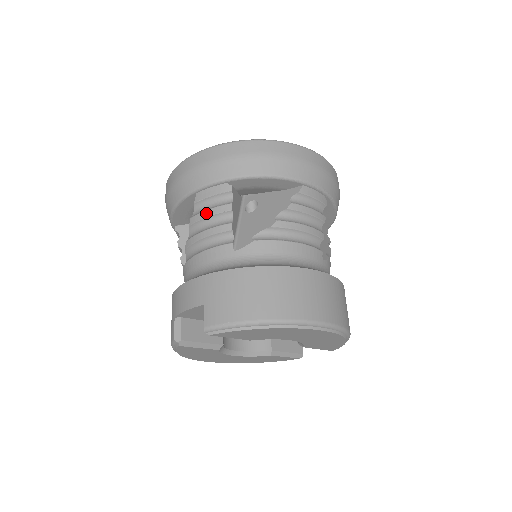
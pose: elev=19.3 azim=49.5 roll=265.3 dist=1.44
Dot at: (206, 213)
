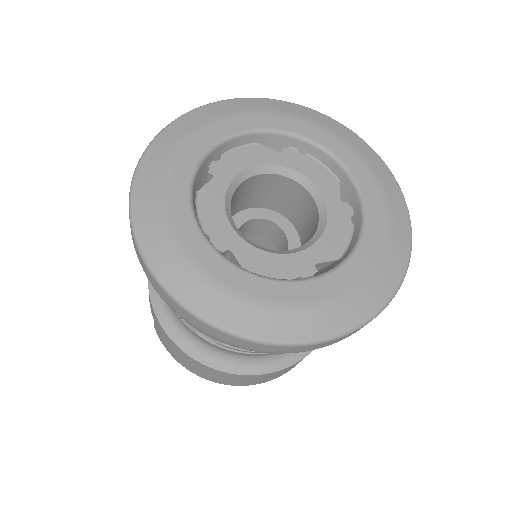
Dot at: occluded
